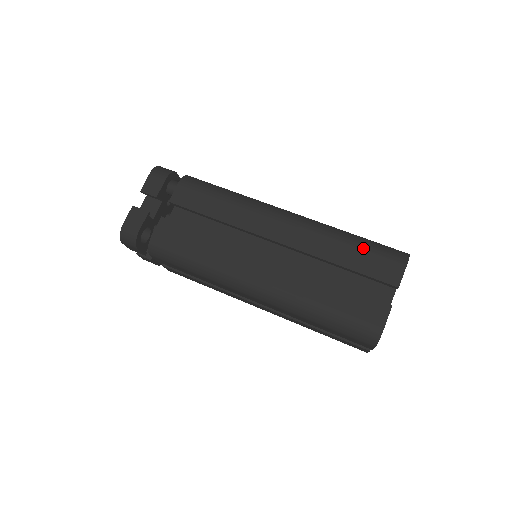
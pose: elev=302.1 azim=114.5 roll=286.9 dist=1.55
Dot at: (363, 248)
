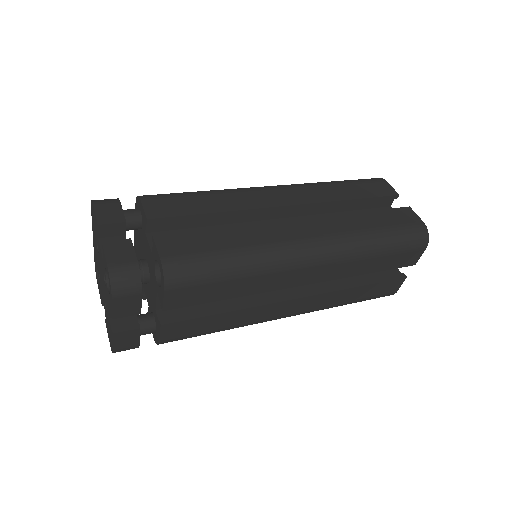
Dot at: (351, 182)
